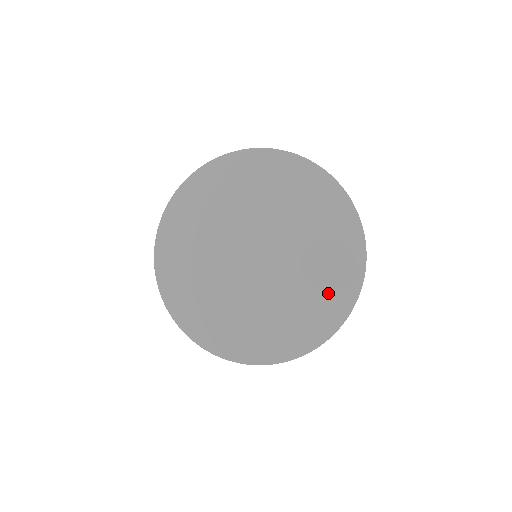
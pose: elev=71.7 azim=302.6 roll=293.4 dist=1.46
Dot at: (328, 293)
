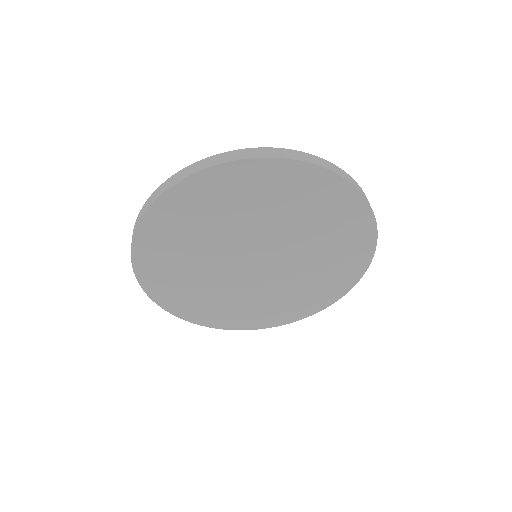
Dot at: (315, 295)
